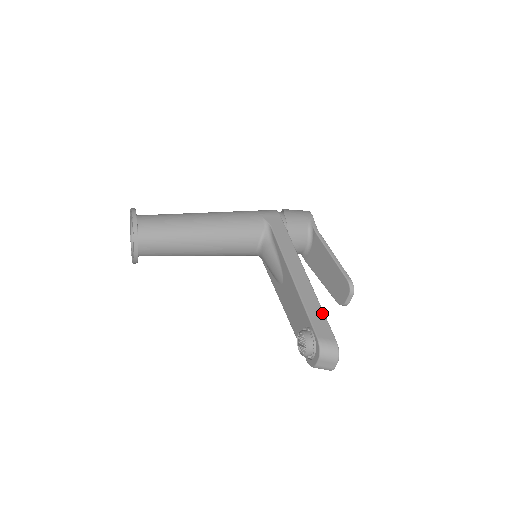
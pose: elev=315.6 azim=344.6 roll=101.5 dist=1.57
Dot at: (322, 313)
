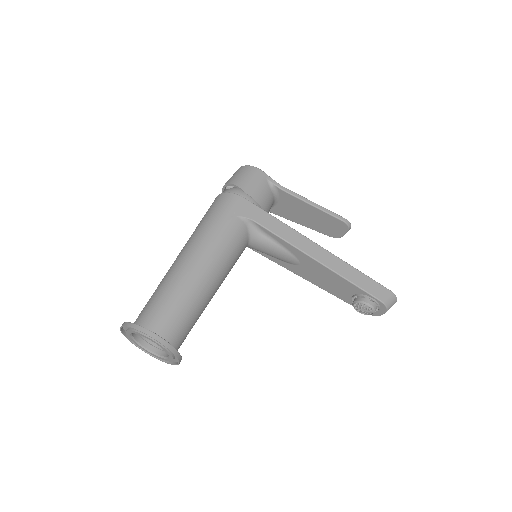
Dot at: (365, 276)
